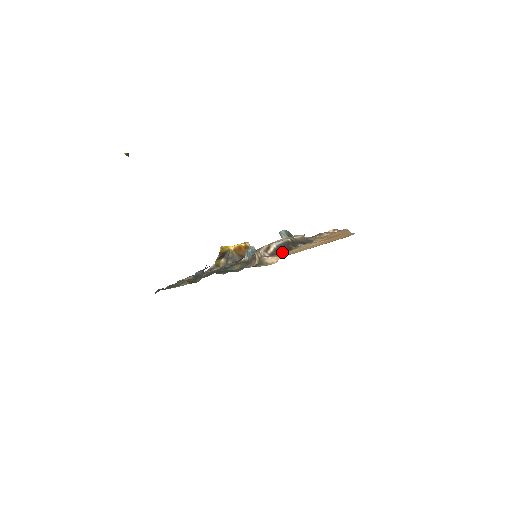
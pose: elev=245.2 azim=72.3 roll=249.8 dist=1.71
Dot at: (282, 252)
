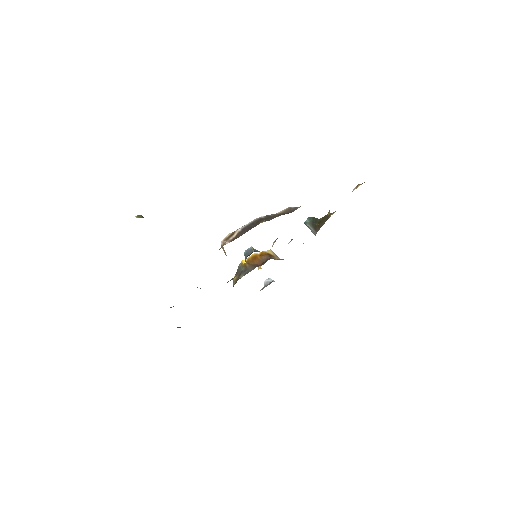
Dot at: (245, 232)
